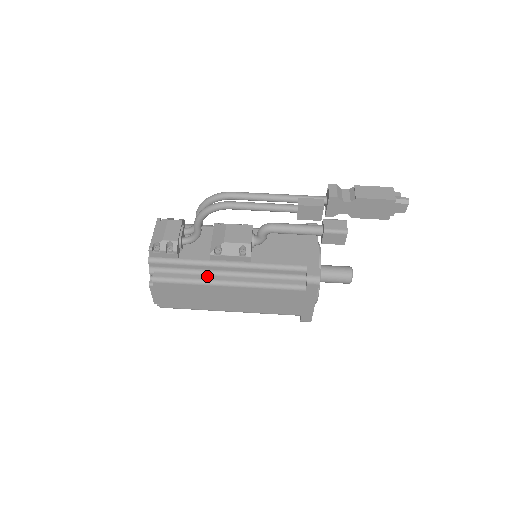
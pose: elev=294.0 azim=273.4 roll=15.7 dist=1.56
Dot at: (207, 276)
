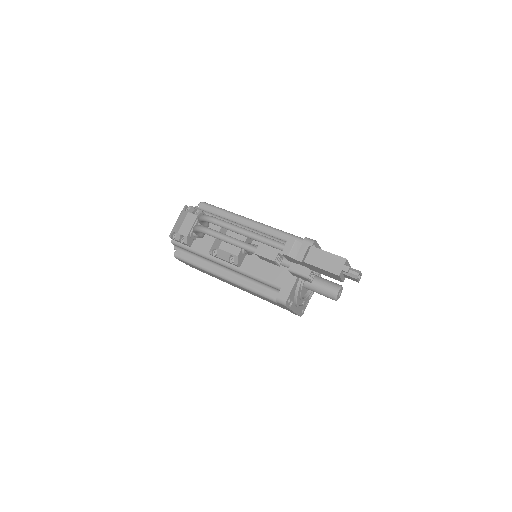
Dot at: (211, 266)
